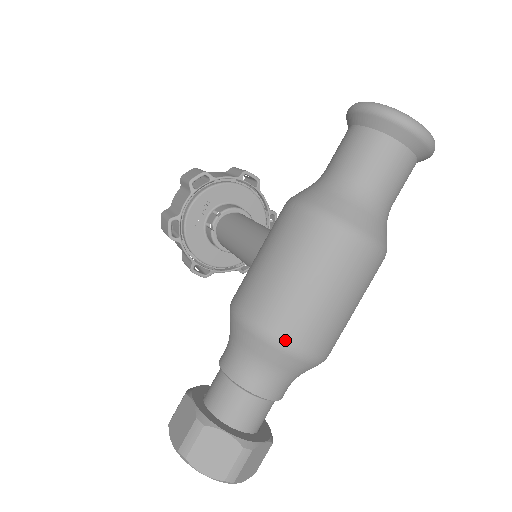
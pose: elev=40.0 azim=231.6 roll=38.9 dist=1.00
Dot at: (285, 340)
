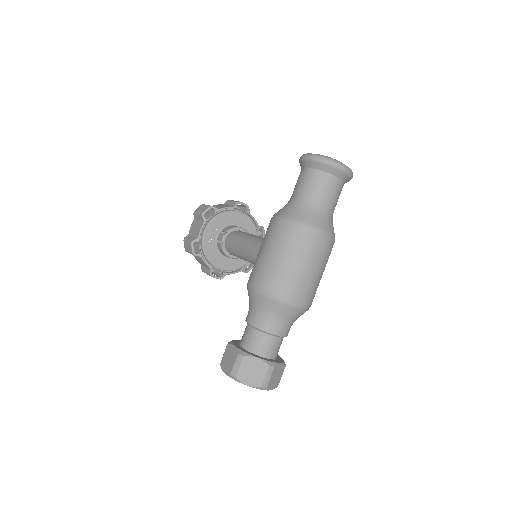
Dot at: (284, 297)
